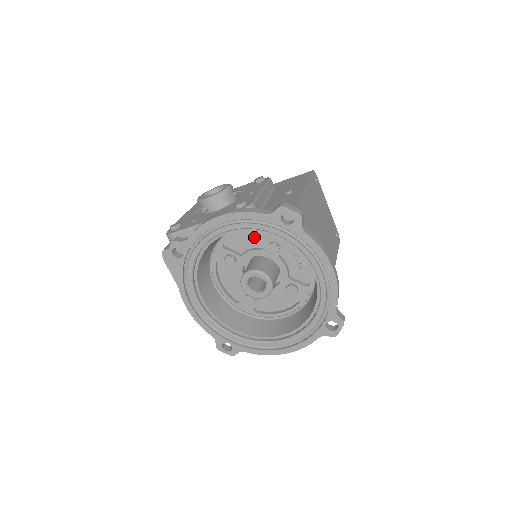
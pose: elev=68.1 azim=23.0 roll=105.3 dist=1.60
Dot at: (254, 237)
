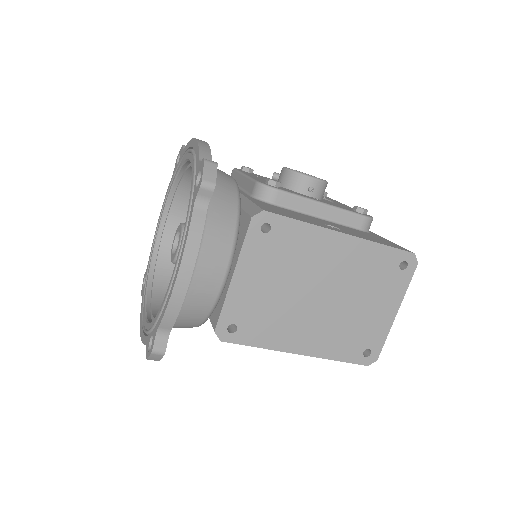
Dot at: occluded
